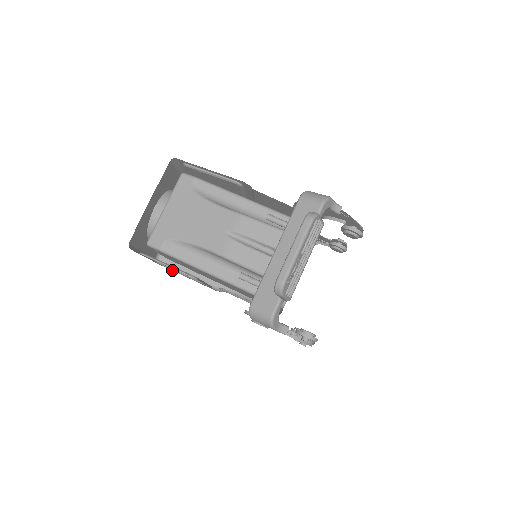
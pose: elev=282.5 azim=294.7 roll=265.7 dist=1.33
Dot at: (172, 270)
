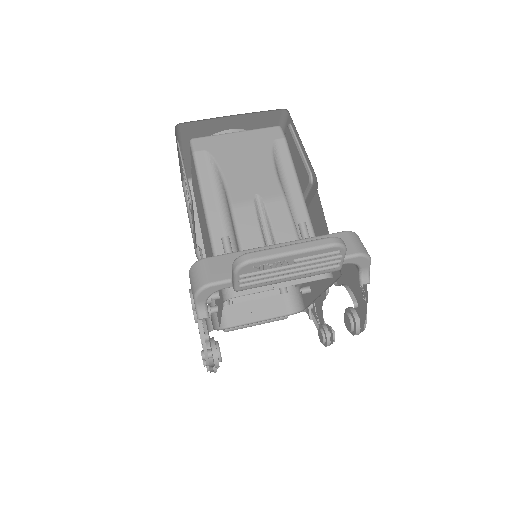
Dot at: (186, 201)
